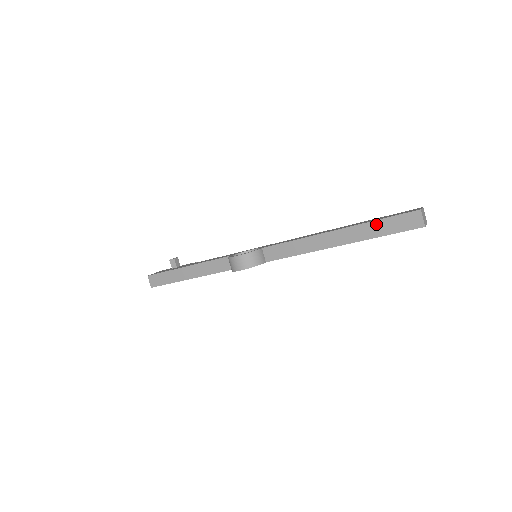
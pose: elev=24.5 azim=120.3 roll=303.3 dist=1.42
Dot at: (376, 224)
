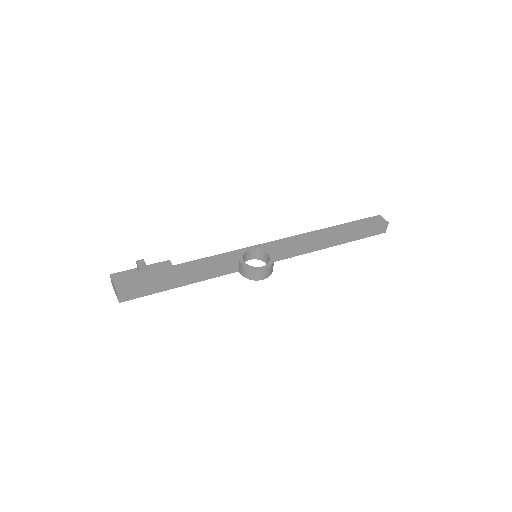
Dot at: (362, 232)
